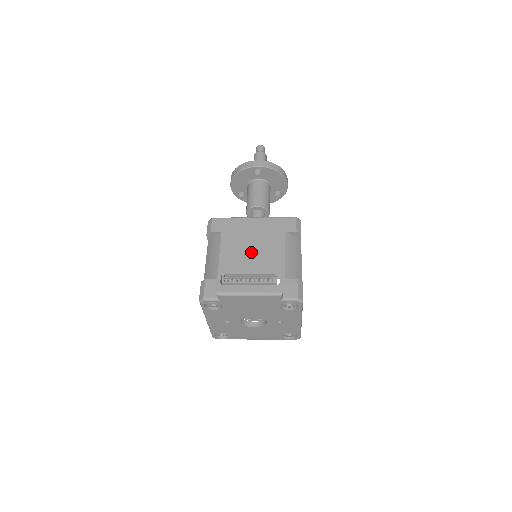
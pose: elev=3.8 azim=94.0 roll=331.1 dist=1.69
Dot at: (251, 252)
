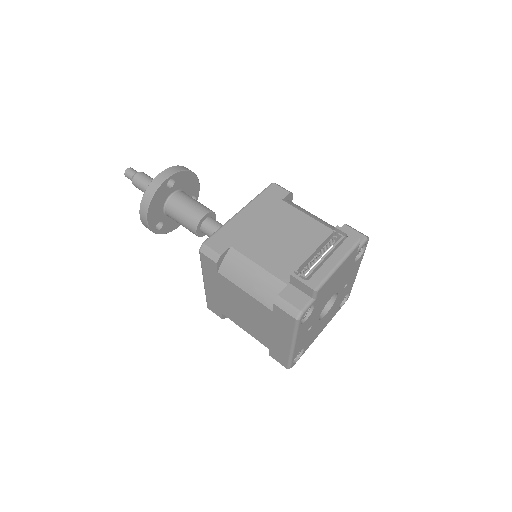
Dot at: (281, 238)
